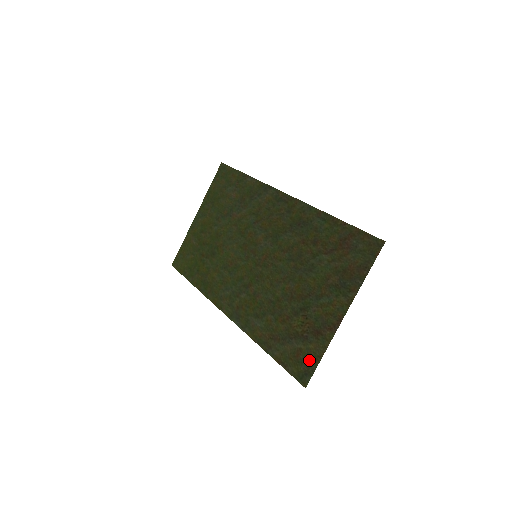
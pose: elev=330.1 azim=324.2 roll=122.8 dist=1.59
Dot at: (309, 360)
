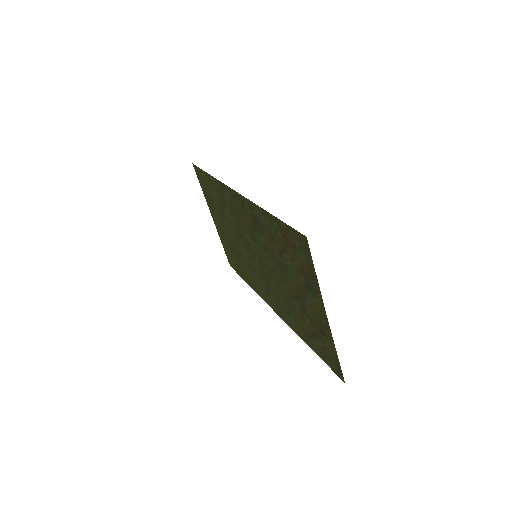
Dot at: (333, 358)
